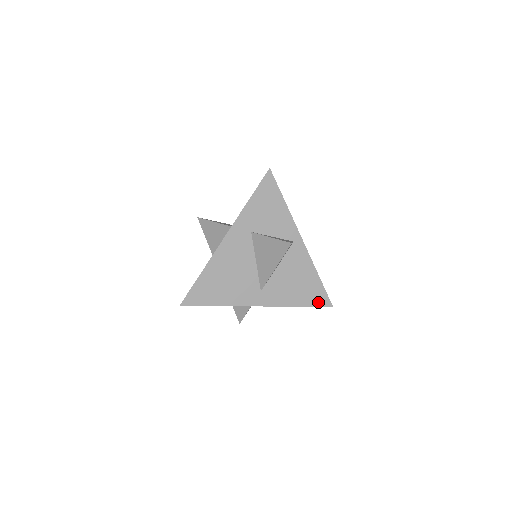
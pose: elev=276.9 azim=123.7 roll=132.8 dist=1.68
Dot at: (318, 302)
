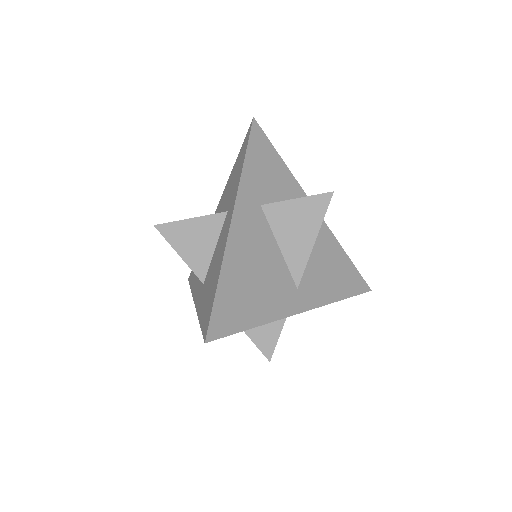
Dot at: occluded
